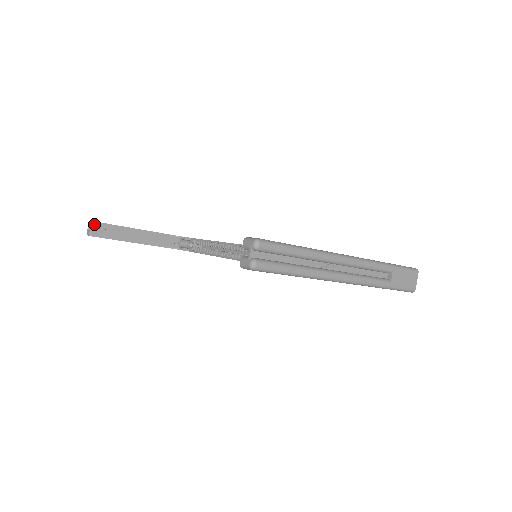
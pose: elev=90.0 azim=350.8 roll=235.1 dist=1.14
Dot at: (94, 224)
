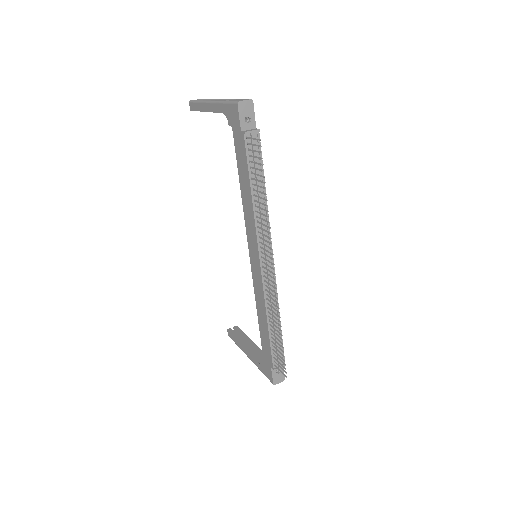
Dot at: (236, 327)
